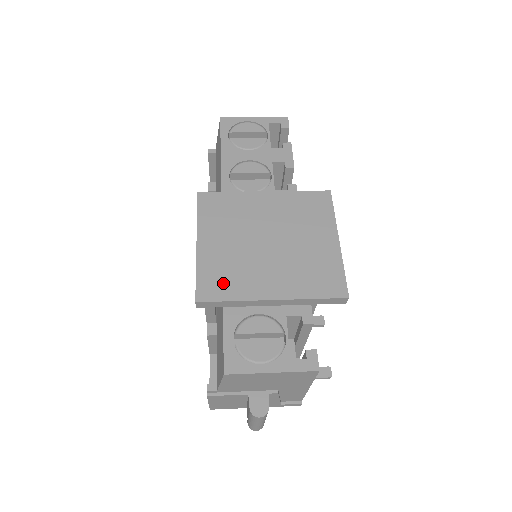
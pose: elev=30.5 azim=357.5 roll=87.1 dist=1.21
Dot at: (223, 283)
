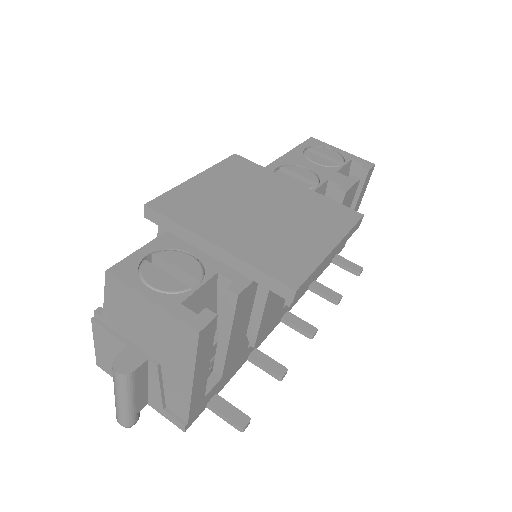
Dot at: (184, 208)
